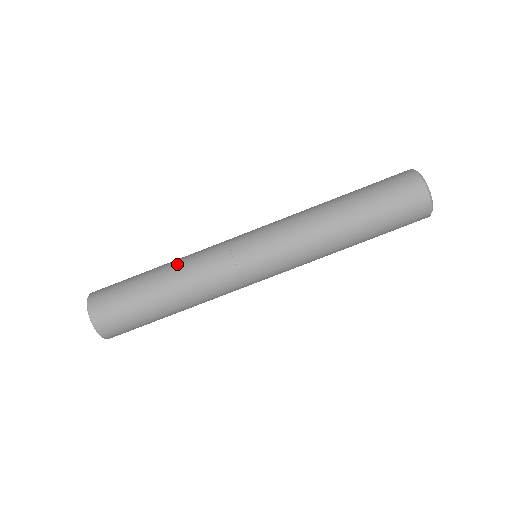
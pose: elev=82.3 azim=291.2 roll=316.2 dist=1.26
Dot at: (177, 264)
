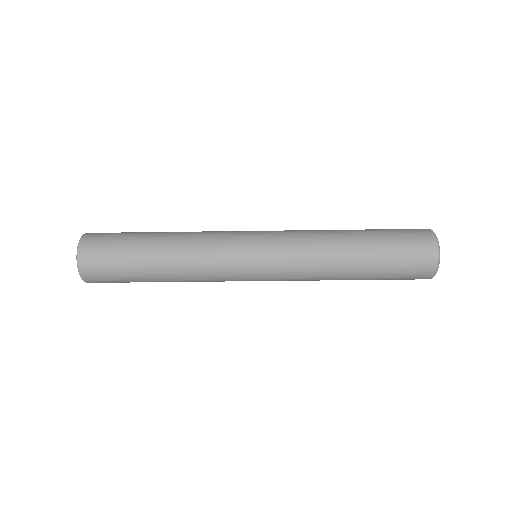
Dot at: (179, 276)
